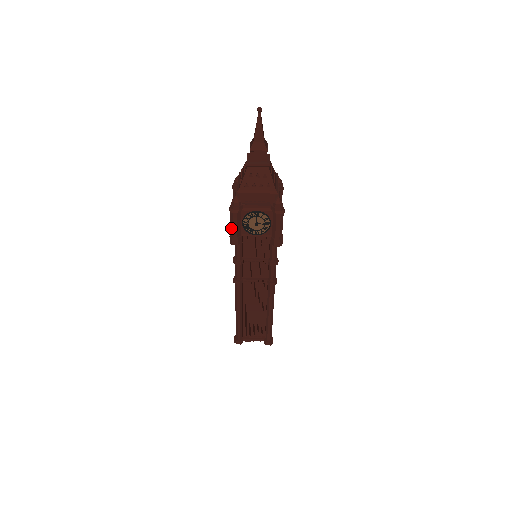
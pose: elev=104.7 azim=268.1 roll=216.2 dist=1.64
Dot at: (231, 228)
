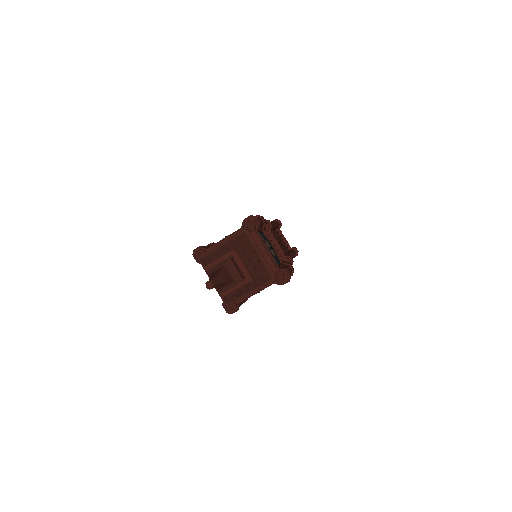
Dot at: occluded
